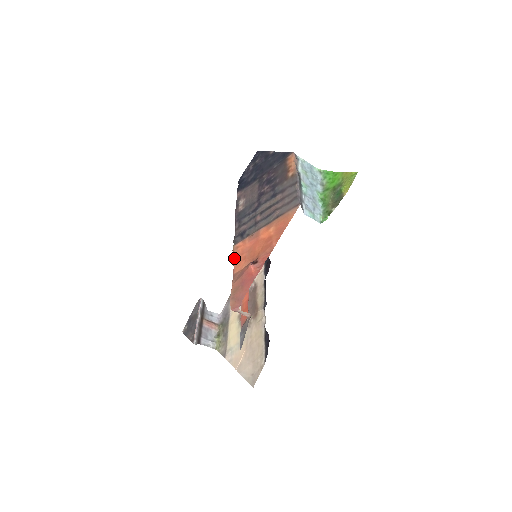
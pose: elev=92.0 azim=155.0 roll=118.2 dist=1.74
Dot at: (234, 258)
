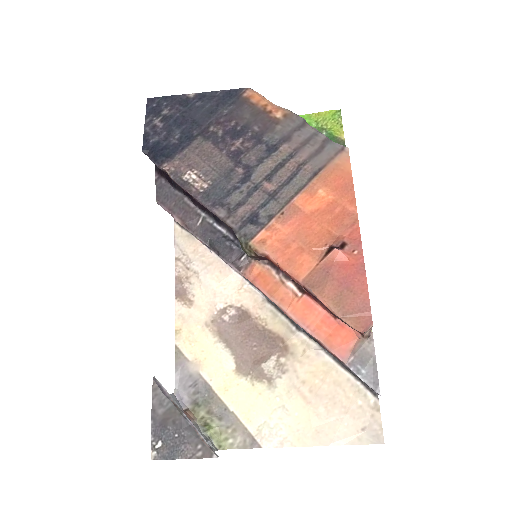
Dot at: (273, 259)
